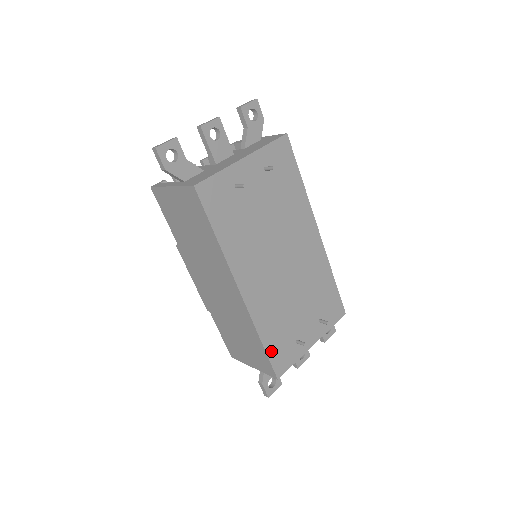
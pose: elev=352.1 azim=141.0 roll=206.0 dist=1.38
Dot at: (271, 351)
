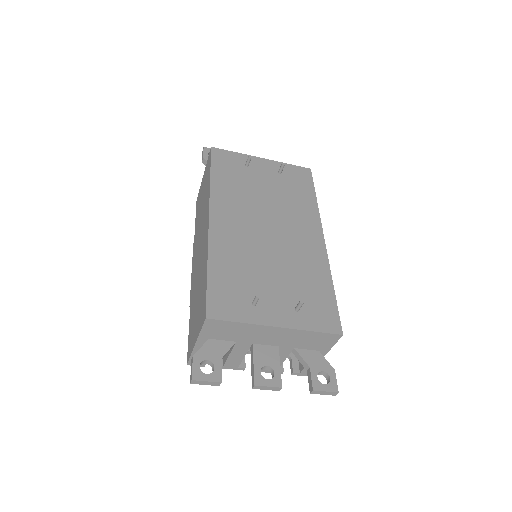
Dot at: (214, 285)
